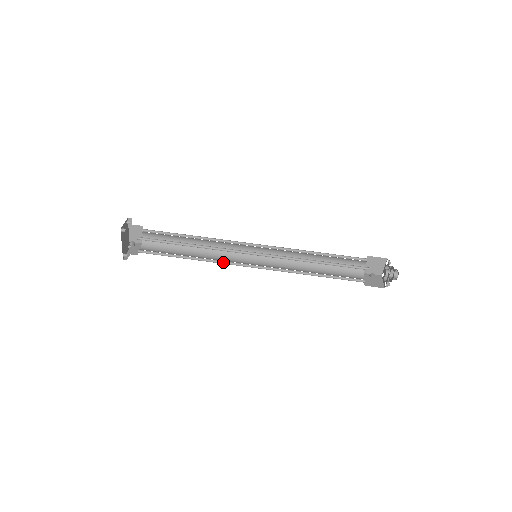
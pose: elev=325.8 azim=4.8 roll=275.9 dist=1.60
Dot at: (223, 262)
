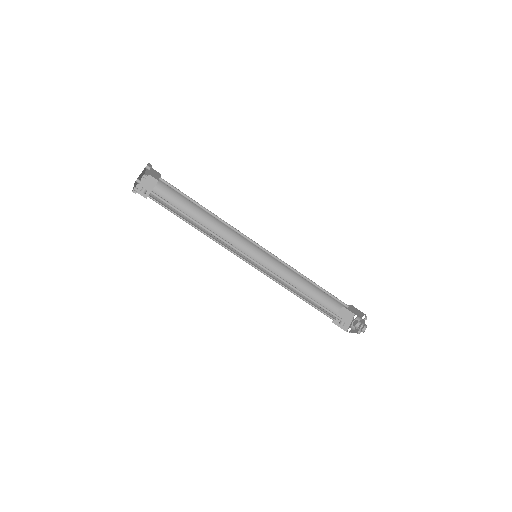
Dot at: (224, 245)
